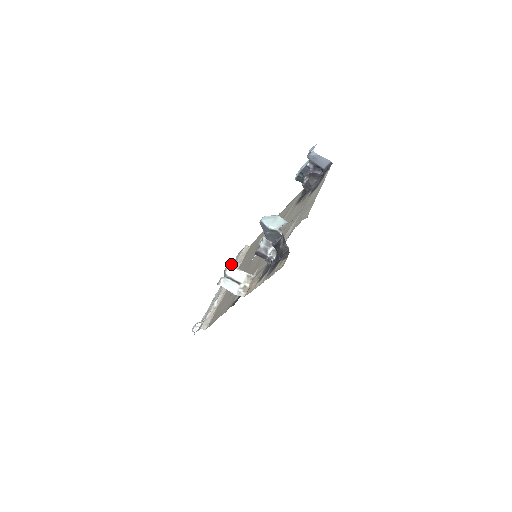
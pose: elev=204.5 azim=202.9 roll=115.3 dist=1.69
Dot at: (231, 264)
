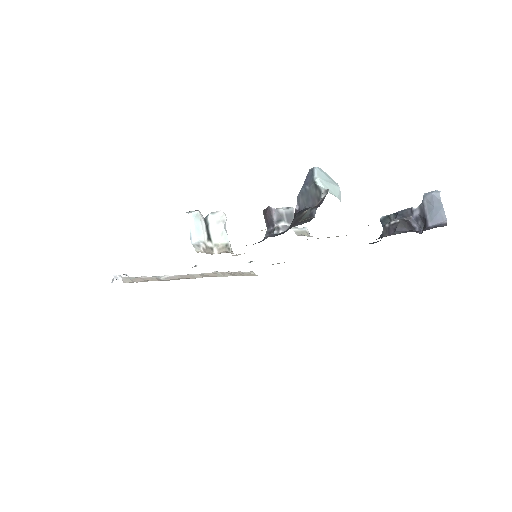
Dot at: (225, 214)
